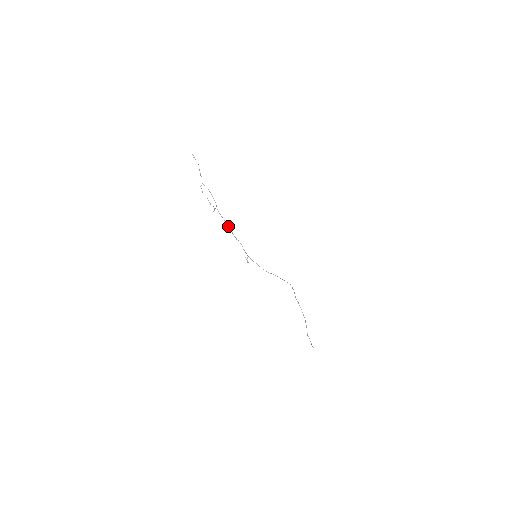
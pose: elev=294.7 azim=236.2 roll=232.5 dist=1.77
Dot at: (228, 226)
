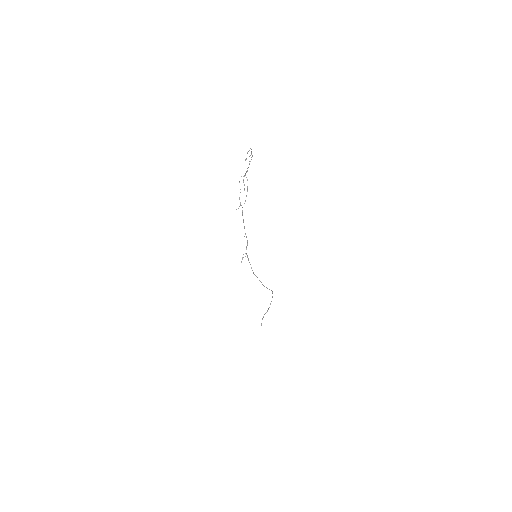
Dot at: occluded
